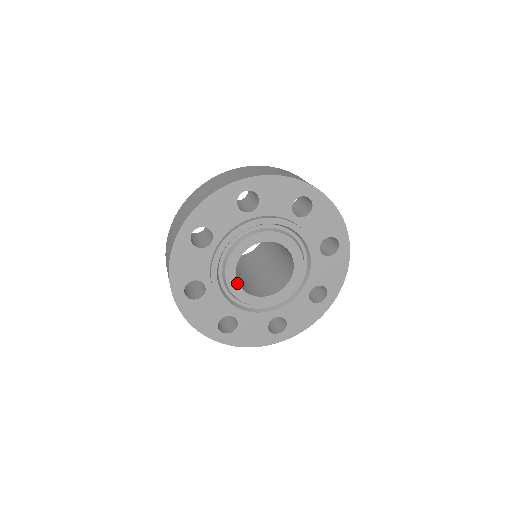
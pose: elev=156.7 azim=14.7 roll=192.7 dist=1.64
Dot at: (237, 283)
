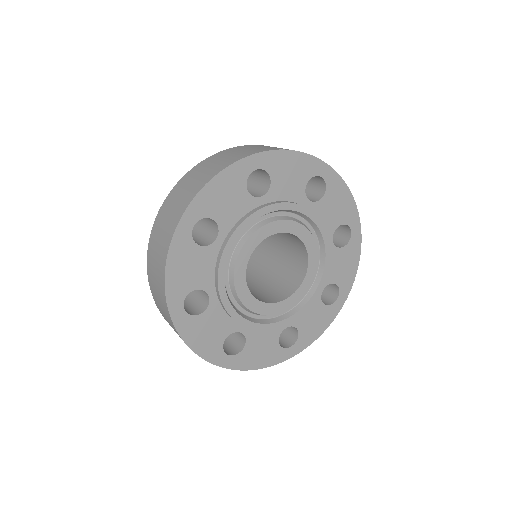
Dot at: (247, 288)
